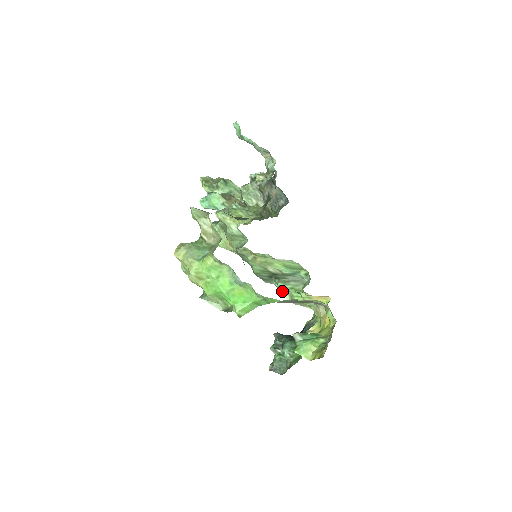
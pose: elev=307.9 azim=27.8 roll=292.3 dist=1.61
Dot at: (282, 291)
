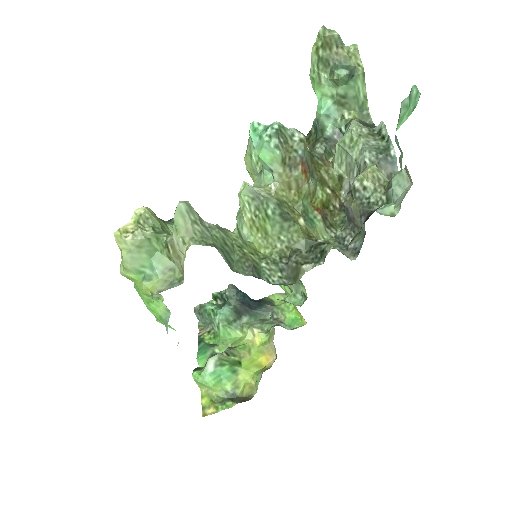
Dot at: occluded
